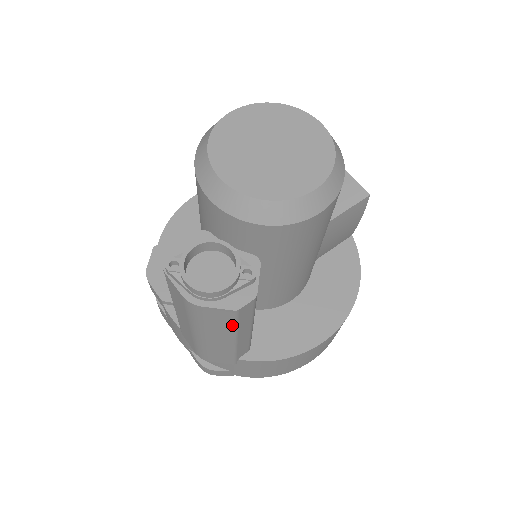
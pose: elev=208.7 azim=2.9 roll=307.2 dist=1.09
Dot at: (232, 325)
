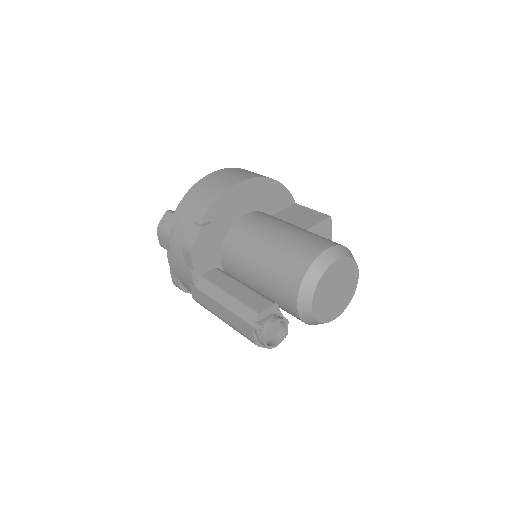
Dot at: occluded
